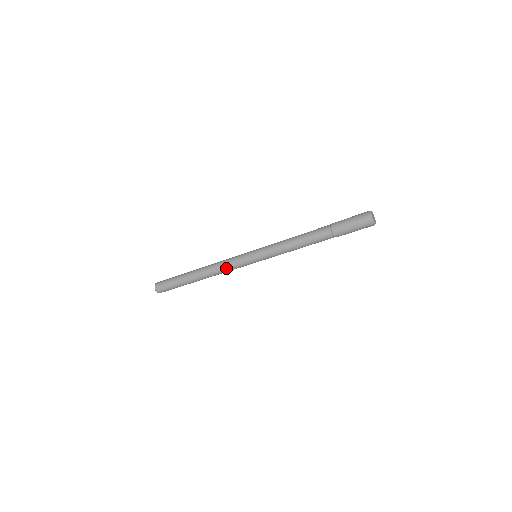
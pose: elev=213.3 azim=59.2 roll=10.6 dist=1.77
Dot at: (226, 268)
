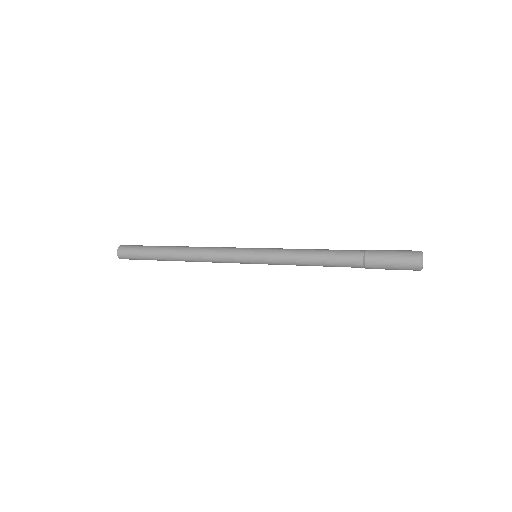
Dot at: (214, 260)
